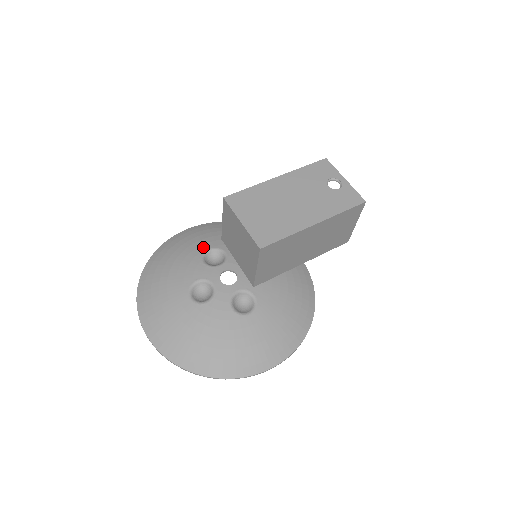
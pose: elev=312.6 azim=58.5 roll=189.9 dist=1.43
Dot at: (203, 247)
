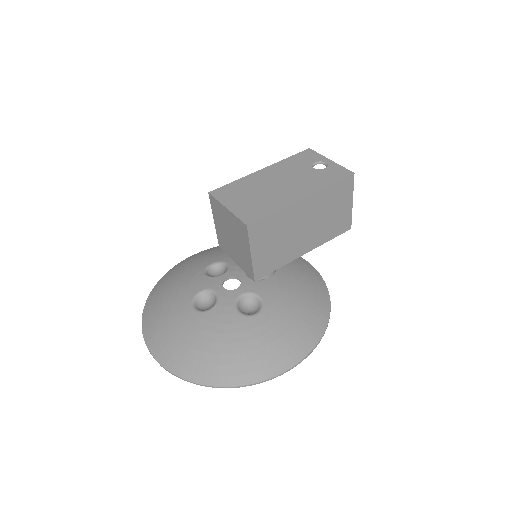
Dot at: (205, 263)
